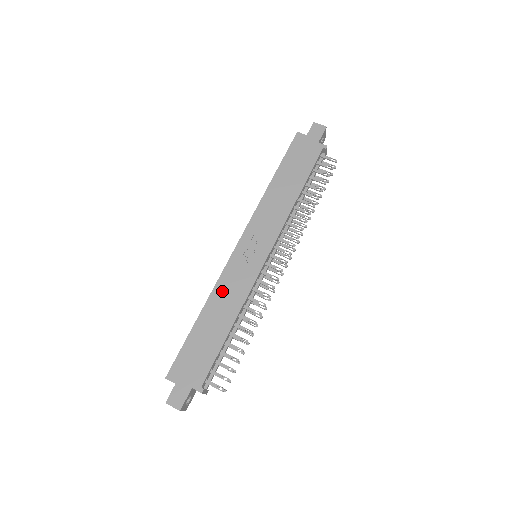
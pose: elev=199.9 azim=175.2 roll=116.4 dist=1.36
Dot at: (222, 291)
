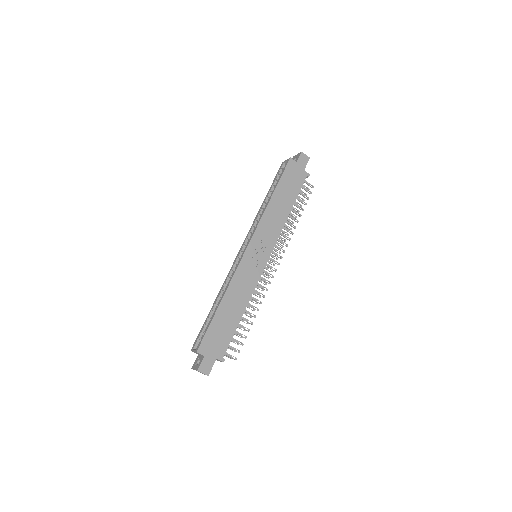
Dot at: (237, 284)
